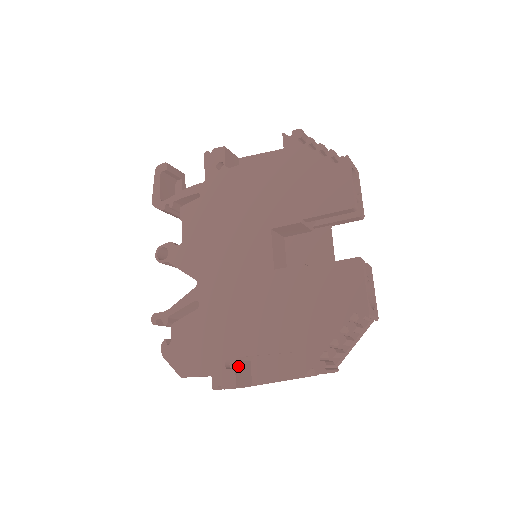
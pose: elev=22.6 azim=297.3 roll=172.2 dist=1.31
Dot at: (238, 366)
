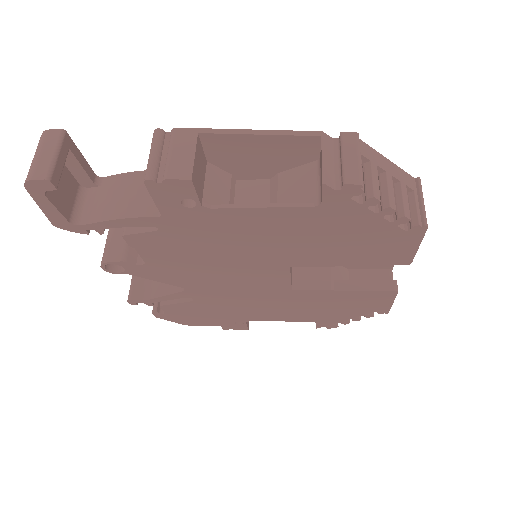
Dot at: occluded
